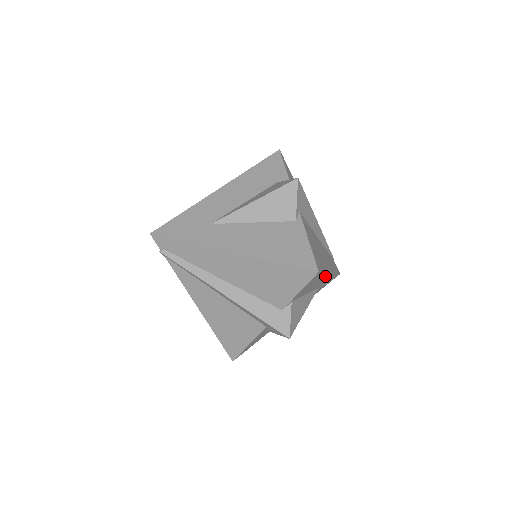
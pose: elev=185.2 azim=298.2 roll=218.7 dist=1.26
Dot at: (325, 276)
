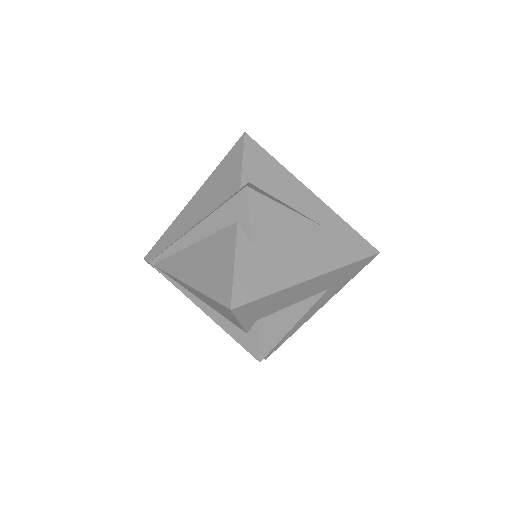
Dot at: (298, 186)
